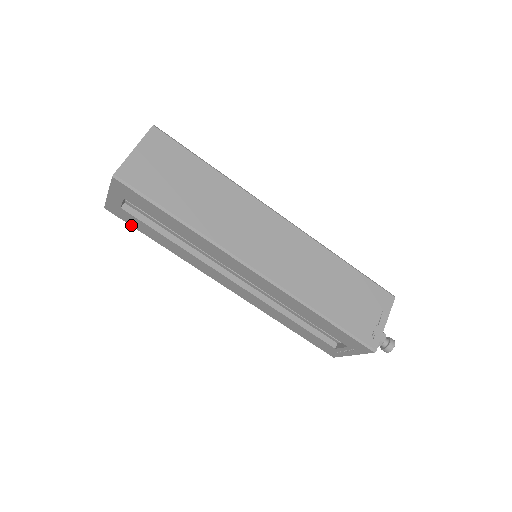
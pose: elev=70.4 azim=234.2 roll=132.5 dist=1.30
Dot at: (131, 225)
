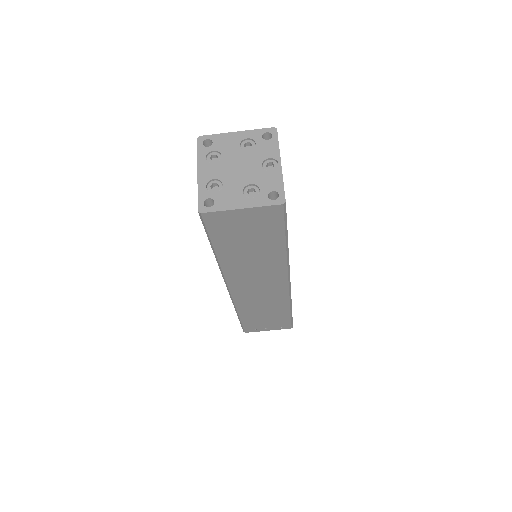
Dot at: occluded
